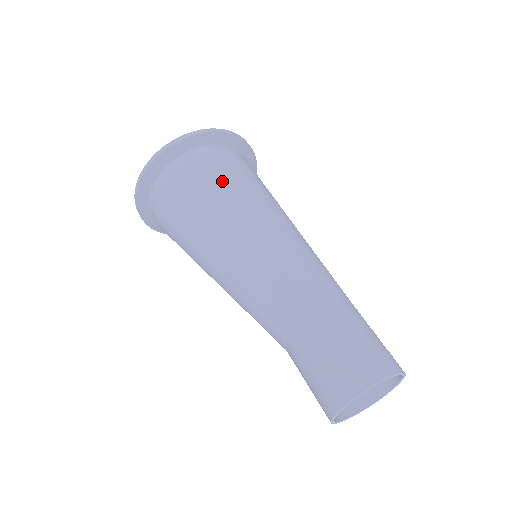
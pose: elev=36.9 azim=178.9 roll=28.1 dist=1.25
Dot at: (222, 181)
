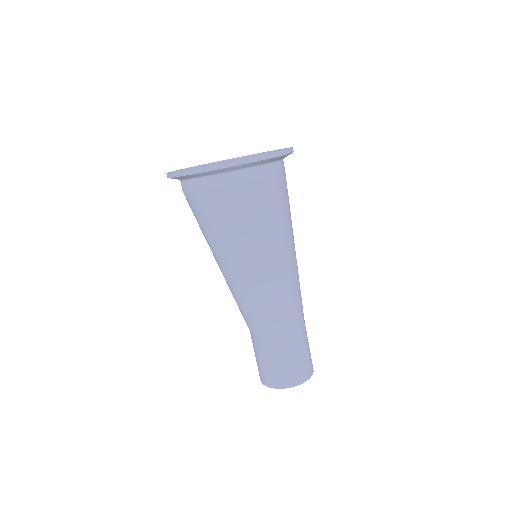
Dot at: (279, 208)
